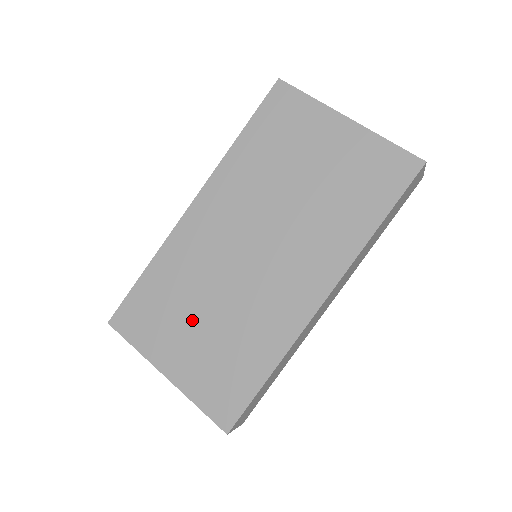
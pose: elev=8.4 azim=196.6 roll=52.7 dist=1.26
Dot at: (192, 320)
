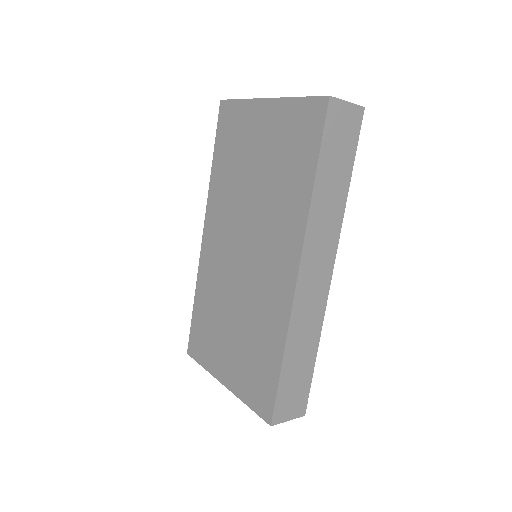
Dot at: (226, 331)
